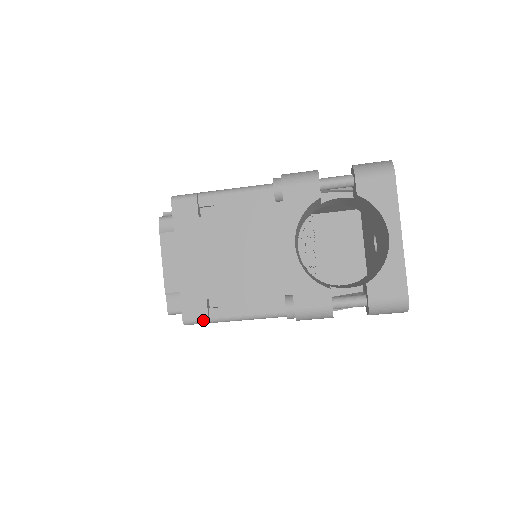
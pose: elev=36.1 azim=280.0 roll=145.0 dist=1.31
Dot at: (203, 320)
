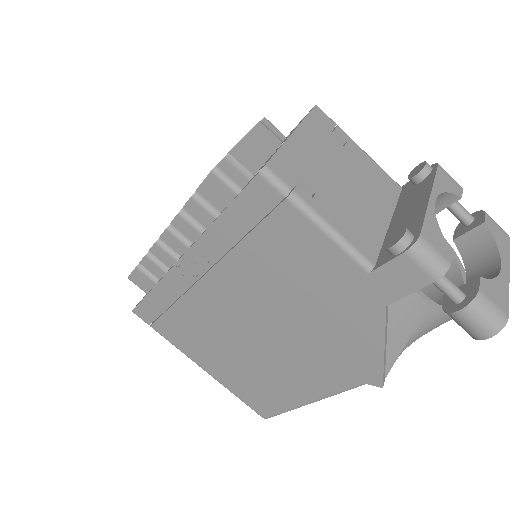
Dot at: (285, 185)
